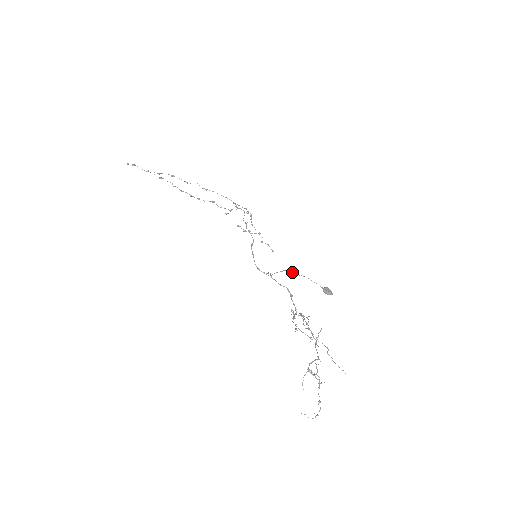
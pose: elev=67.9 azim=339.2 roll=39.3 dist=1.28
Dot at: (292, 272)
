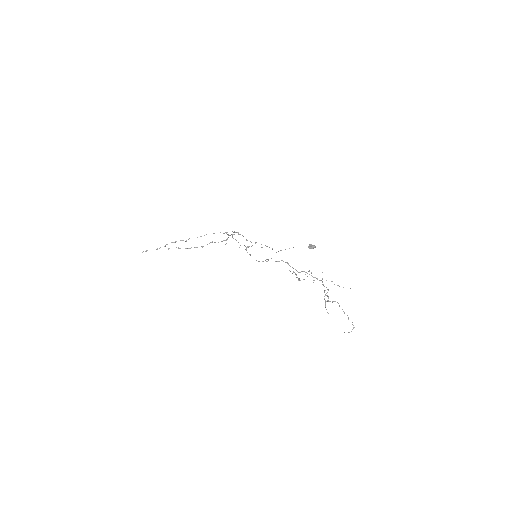
Dot at: occluded
